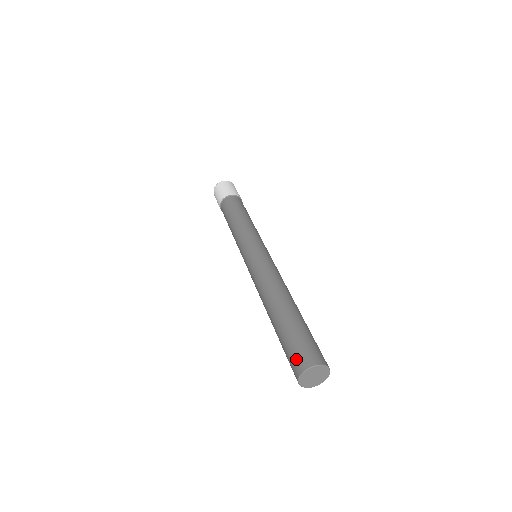
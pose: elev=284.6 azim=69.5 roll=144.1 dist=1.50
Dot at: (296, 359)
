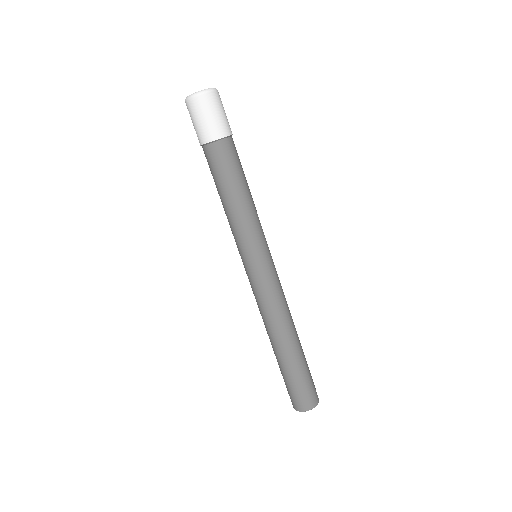
Dot at: (293, 400)
